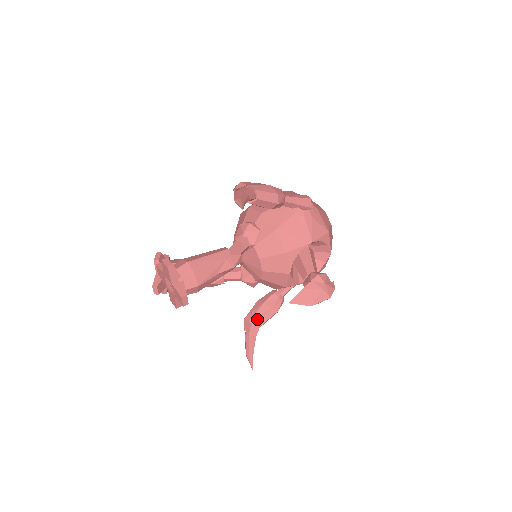
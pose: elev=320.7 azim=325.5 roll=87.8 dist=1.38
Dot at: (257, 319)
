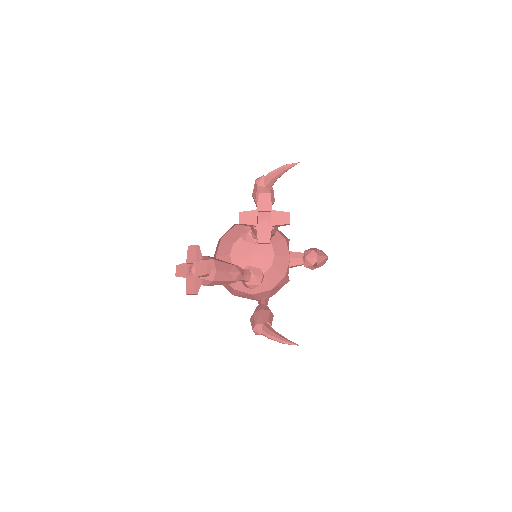
Dot at: (267, 320)
